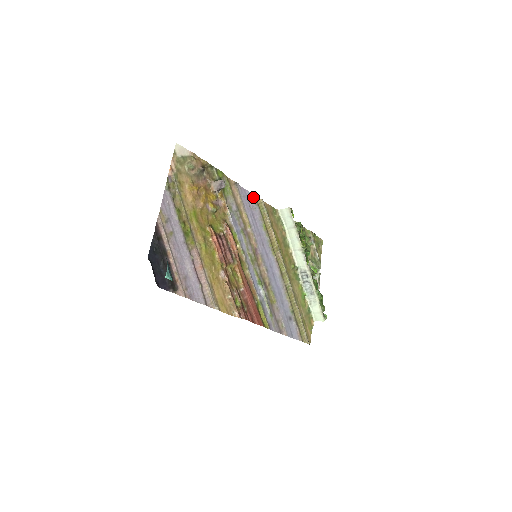
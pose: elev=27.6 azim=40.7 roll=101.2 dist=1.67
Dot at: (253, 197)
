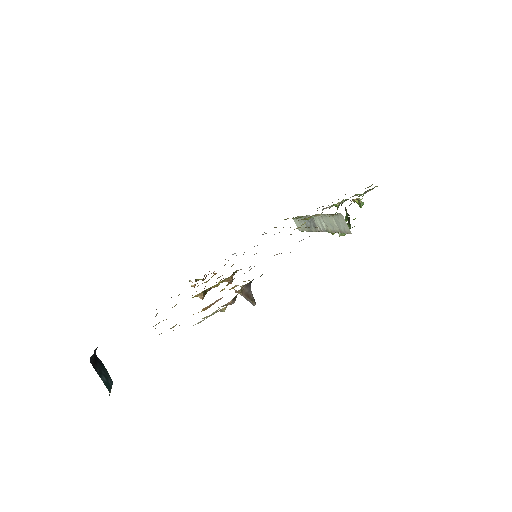
Dot at: occluded
